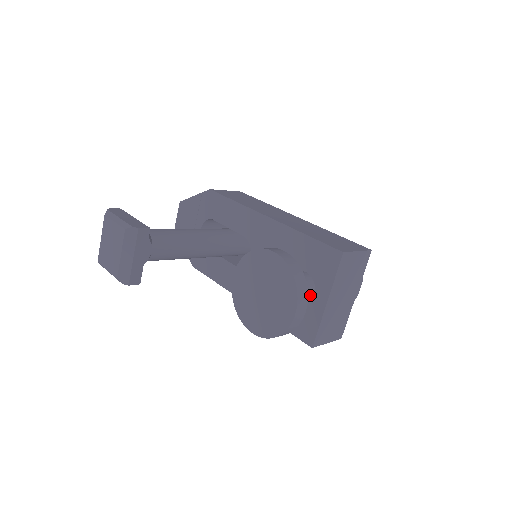
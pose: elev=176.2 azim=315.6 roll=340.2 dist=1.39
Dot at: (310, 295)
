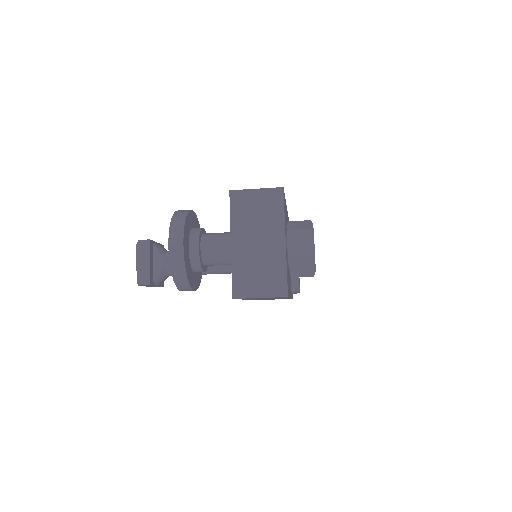
Dot at: (227, 247)
